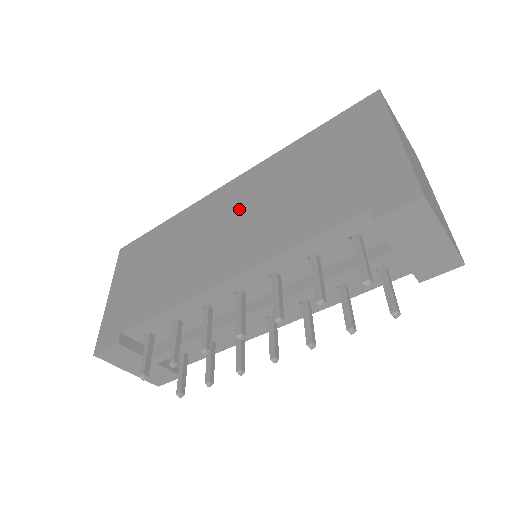
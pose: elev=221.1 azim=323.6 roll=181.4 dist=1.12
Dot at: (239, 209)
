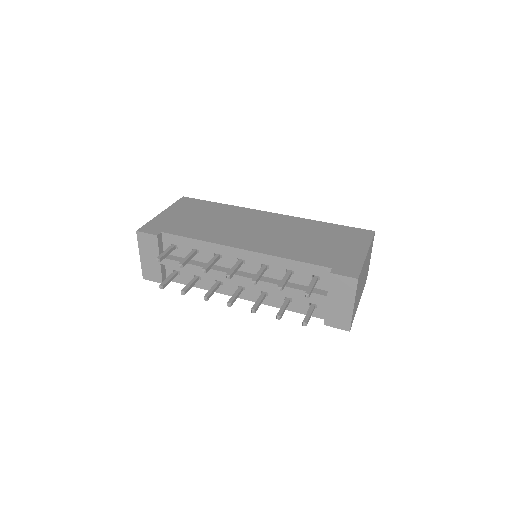
Dot at: (269, 227)
